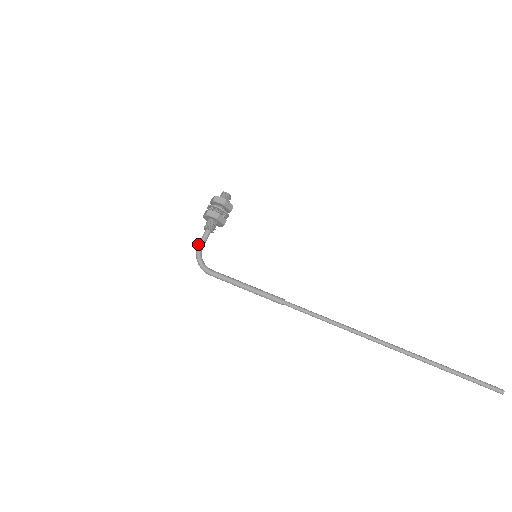
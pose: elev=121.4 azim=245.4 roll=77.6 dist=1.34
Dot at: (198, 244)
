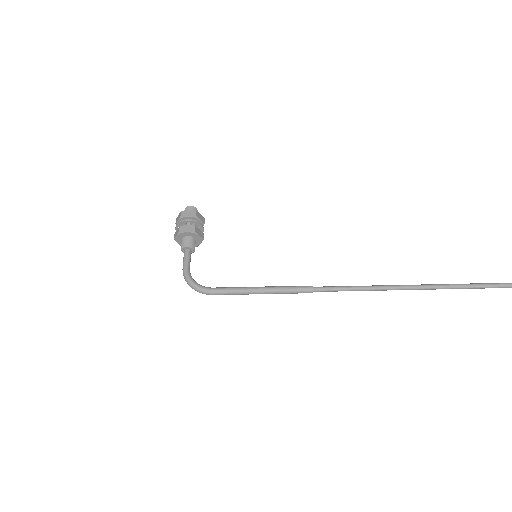
Dot at: (183, 267)
